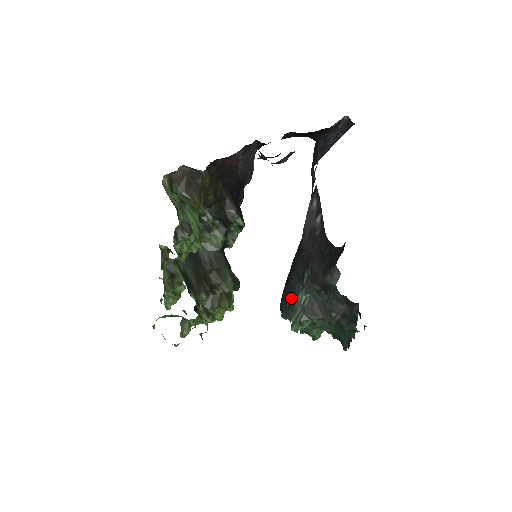
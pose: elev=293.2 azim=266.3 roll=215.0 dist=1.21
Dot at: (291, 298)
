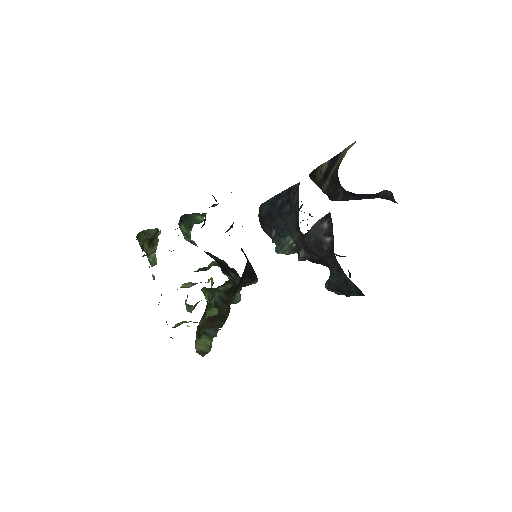
Dot at: (277, 234)
